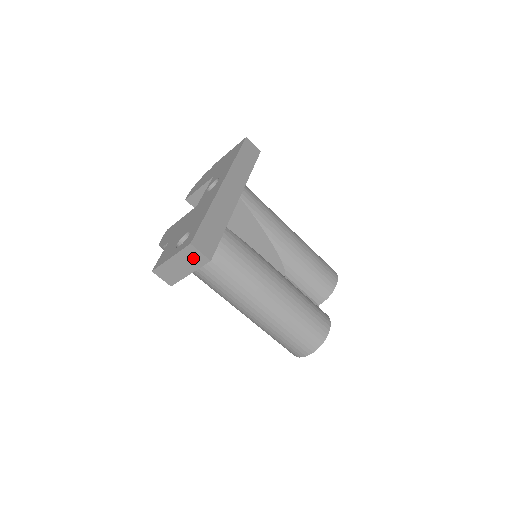
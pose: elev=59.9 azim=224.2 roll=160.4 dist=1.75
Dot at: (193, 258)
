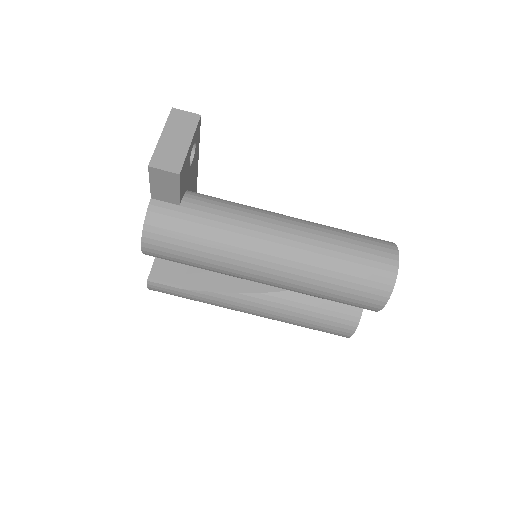
Dot at: (183, 122)
